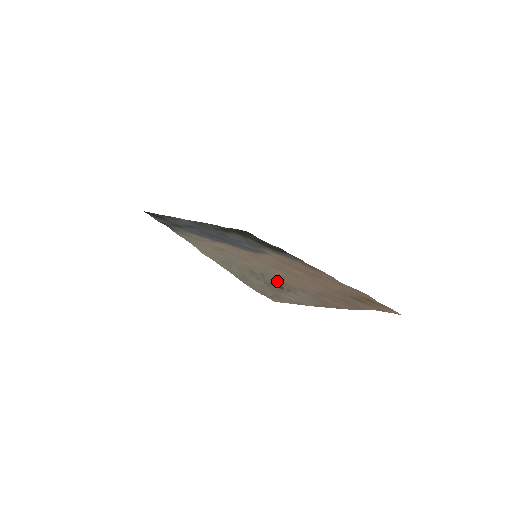
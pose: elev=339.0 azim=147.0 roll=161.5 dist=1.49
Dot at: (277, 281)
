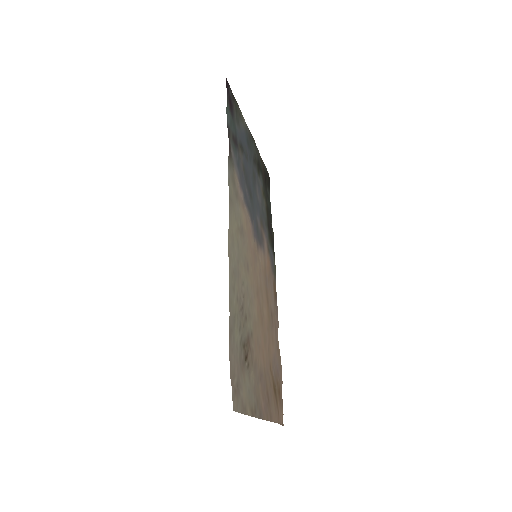
Dot at: (249, 338)
